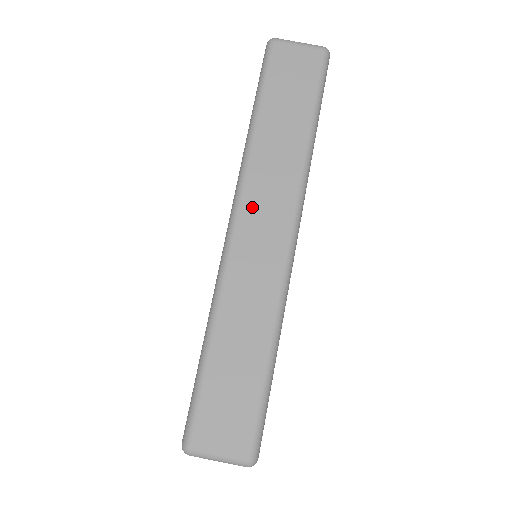
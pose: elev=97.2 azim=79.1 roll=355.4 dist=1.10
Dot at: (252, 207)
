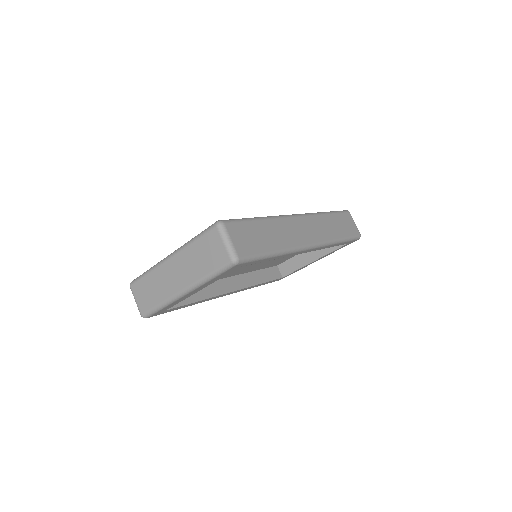
Dot at: (308, 222)
